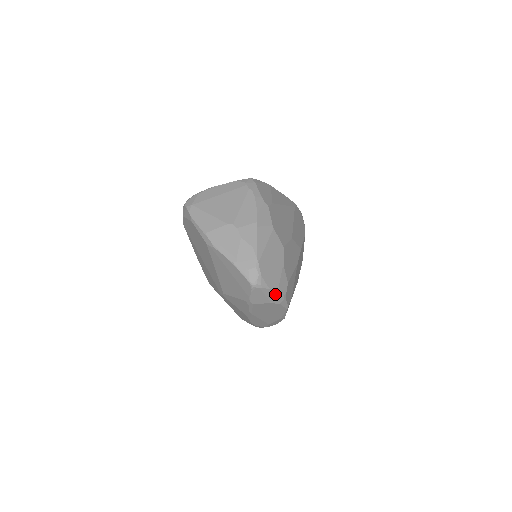
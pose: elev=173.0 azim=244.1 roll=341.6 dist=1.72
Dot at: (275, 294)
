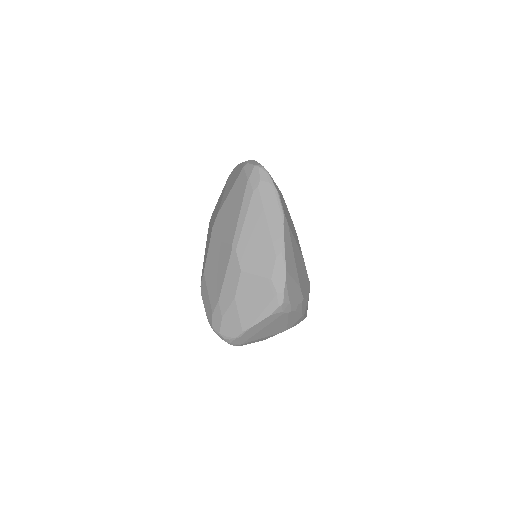
Dot at: occluded
